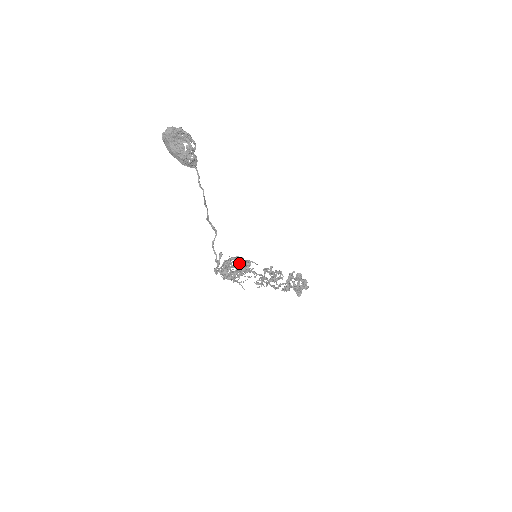
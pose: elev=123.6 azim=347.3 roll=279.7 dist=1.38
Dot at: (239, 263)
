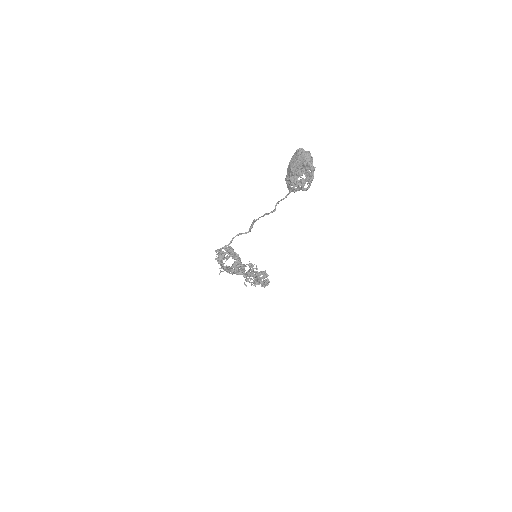
Dot at: (235, 267)
